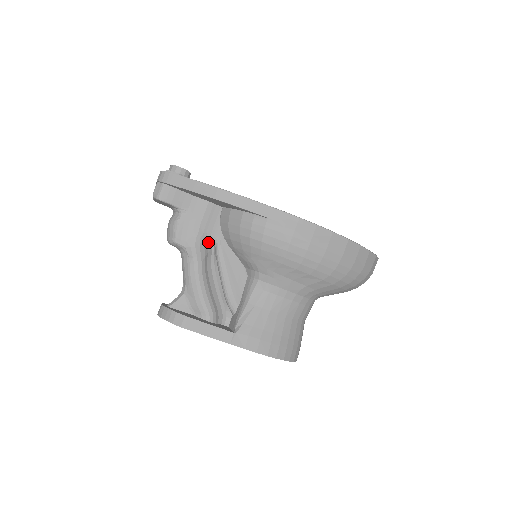
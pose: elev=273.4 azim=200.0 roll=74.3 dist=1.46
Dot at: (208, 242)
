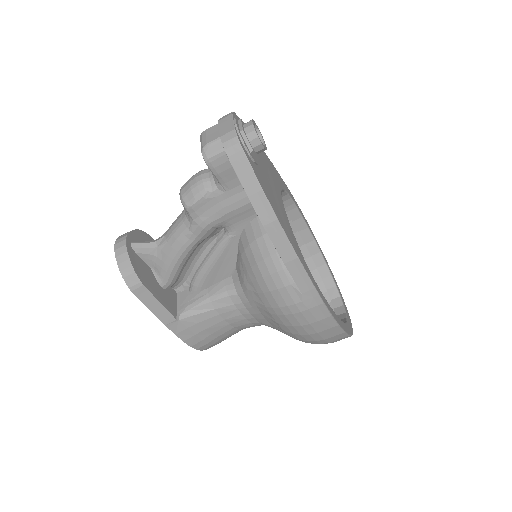
Dot at: (221, 227)
